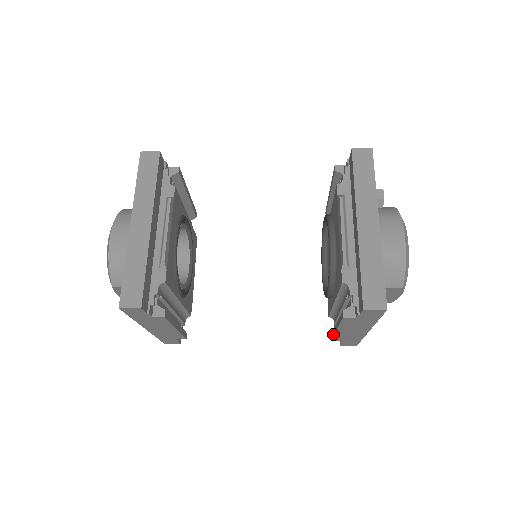
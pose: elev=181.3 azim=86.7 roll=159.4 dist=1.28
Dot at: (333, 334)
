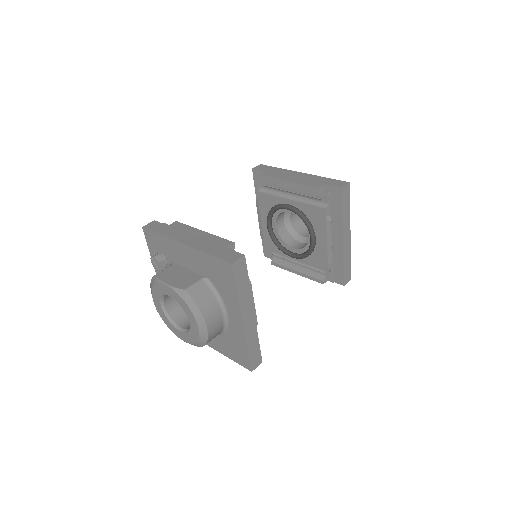
Dot at: (284, 269)
